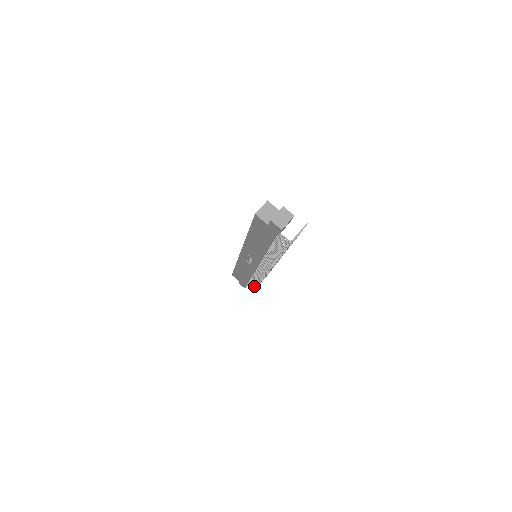
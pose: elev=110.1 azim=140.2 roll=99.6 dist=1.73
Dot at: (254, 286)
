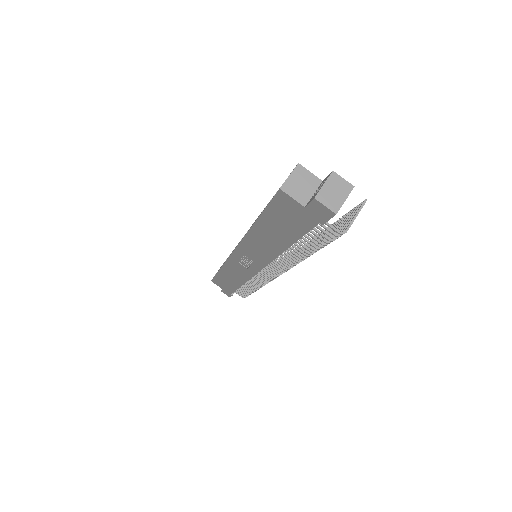
Dot at: (245, 294)
